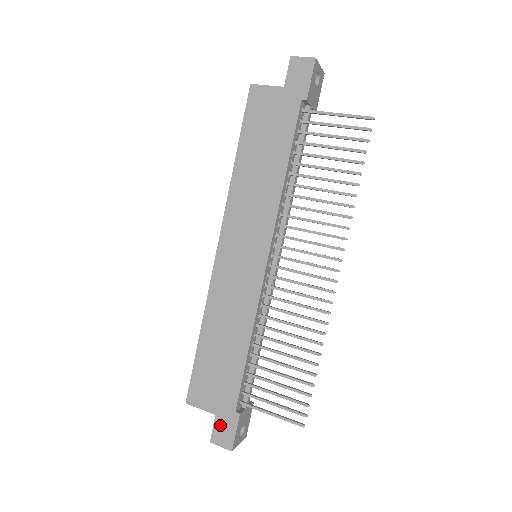
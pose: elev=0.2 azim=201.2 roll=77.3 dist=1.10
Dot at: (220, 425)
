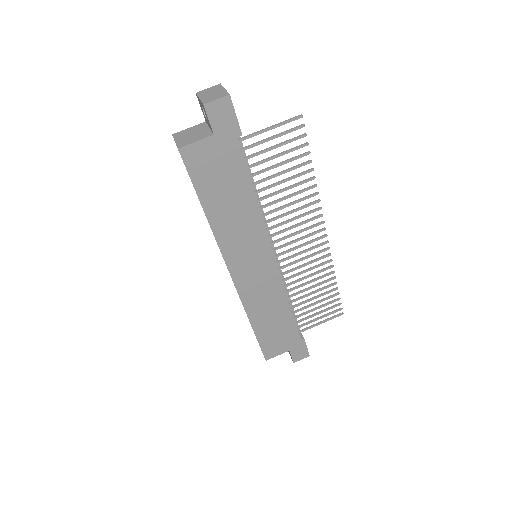
Dot at: (295, 352)
